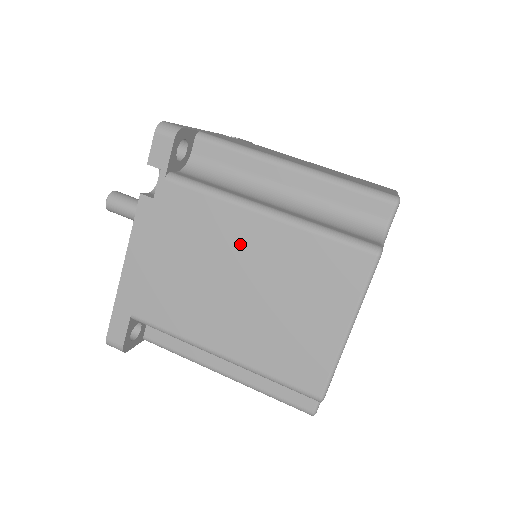
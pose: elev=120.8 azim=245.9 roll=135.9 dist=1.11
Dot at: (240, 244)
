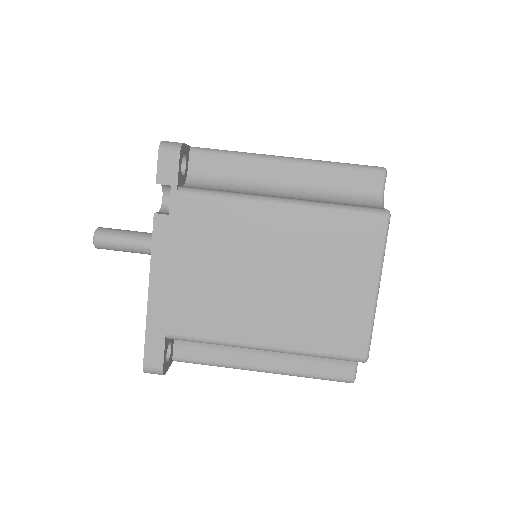
Dot at: (263, 237)
